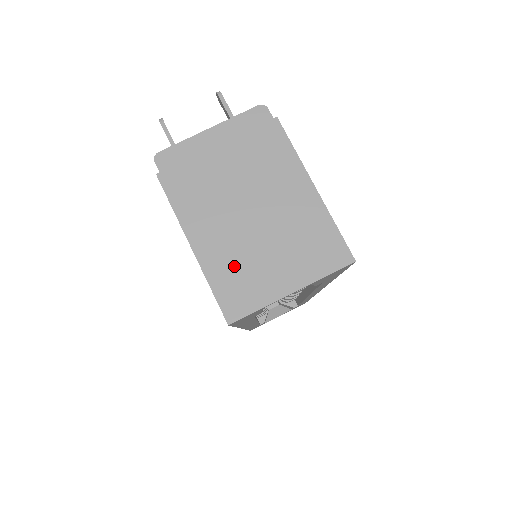
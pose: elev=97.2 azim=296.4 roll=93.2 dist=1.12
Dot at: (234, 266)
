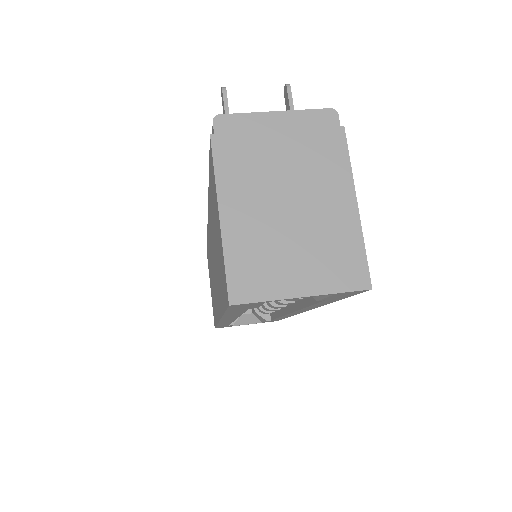
Dot at: (255, 250)
